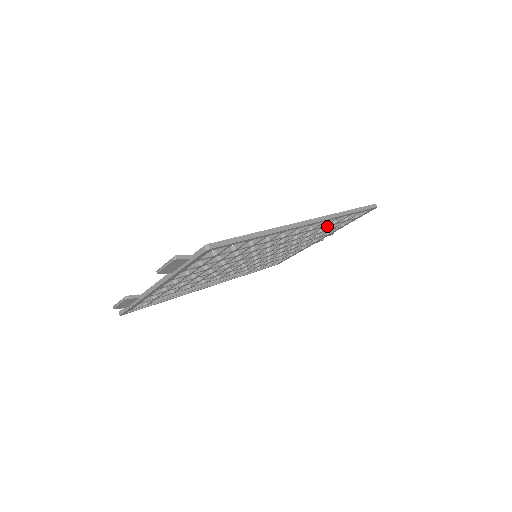
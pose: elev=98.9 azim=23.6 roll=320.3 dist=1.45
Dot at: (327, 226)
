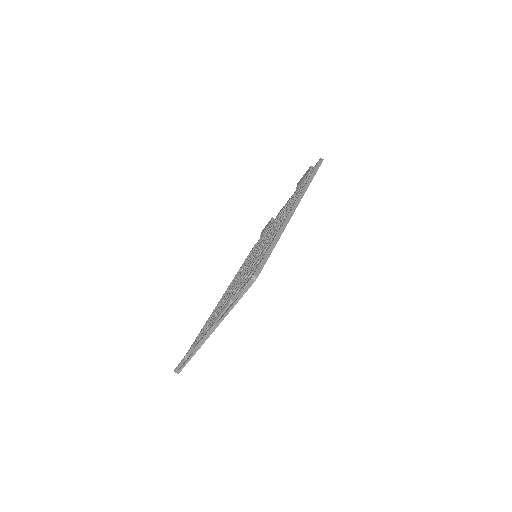
Dot at: occluded
